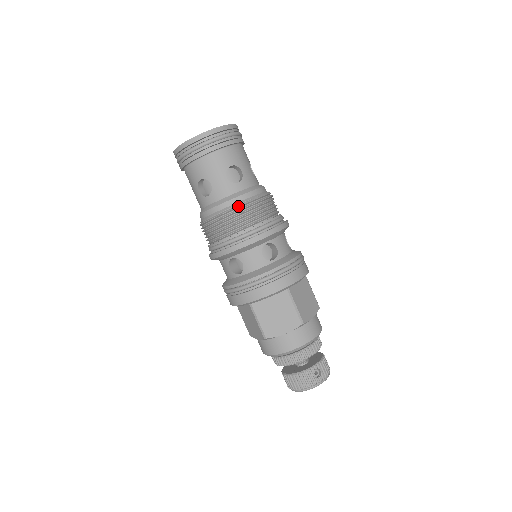
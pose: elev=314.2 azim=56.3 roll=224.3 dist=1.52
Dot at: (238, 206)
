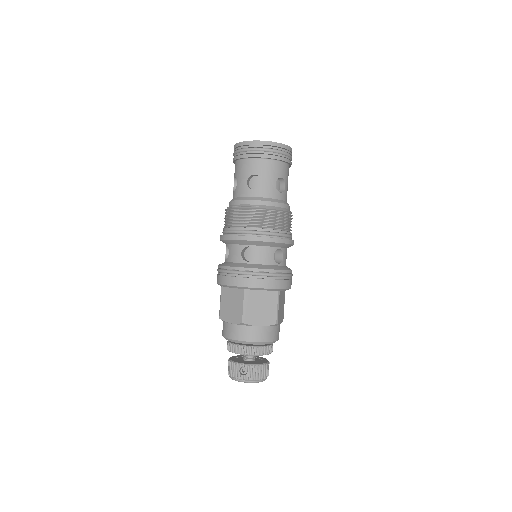
Dot at: (240, 207)
